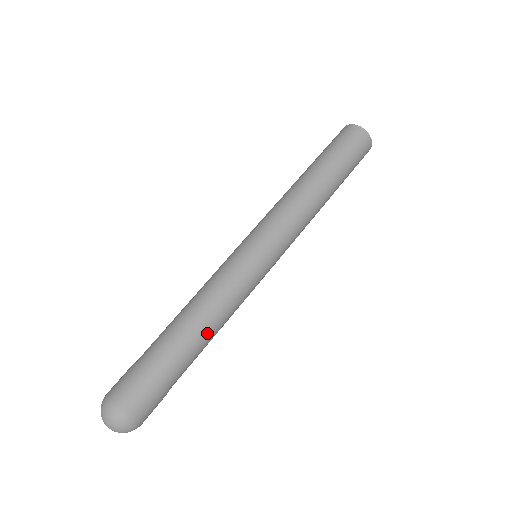
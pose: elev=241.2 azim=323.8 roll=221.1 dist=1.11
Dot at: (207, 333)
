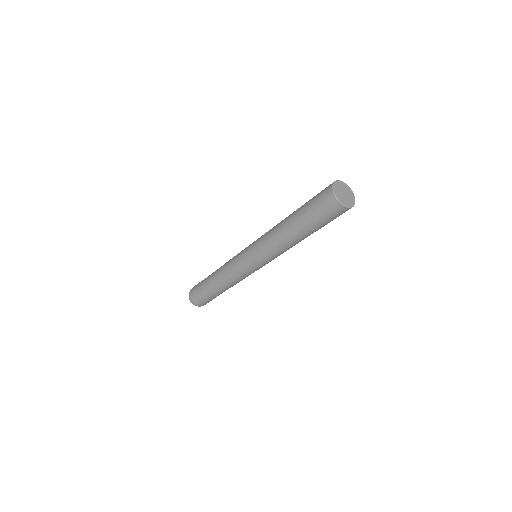
Dot at: occluded
